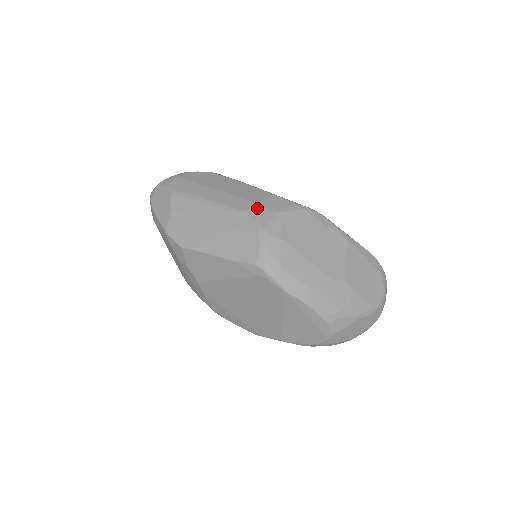
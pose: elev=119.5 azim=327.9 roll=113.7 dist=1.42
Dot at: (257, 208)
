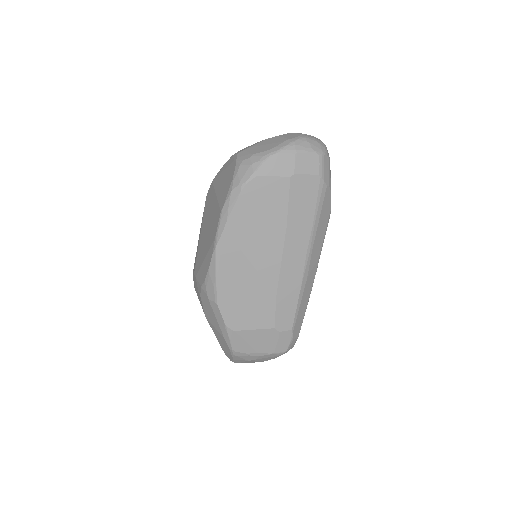
Dot at: occluded
